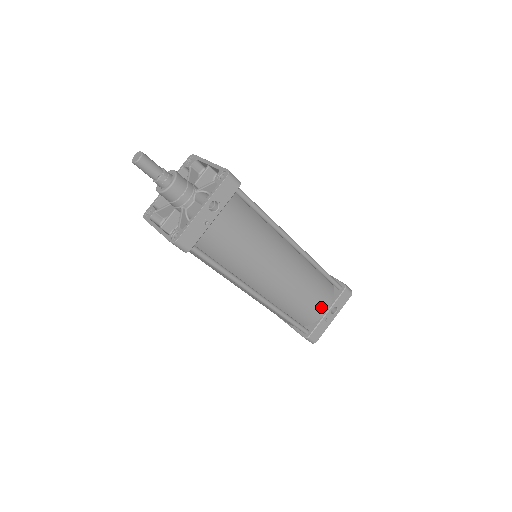
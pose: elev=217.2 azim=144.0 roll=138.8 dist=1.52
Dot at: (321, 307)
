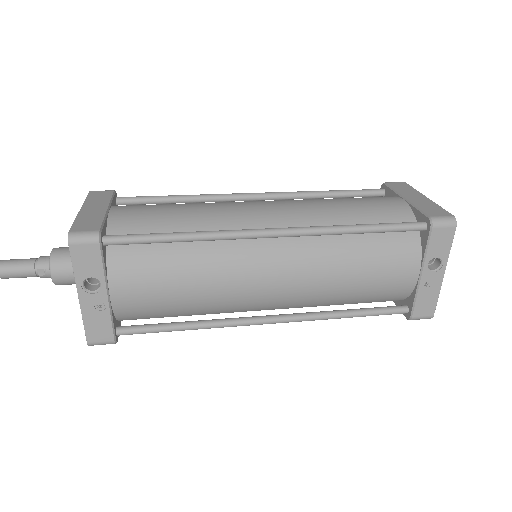
Dot at: (401, 274)
